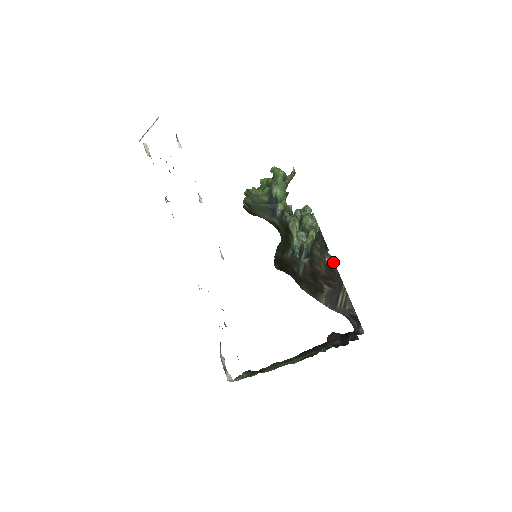
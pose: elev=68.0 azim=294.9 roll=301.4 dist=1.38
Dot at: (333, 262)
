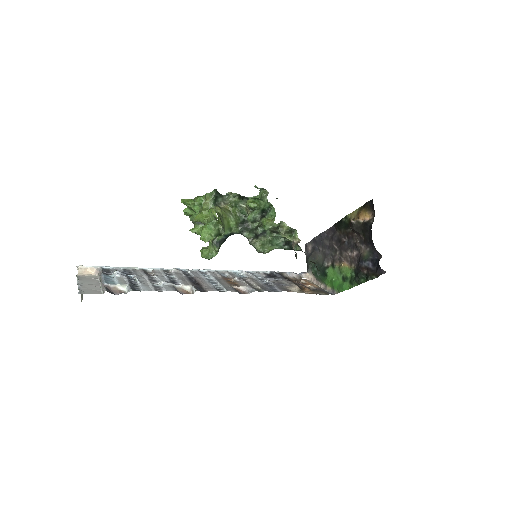
Dot at: occluded
